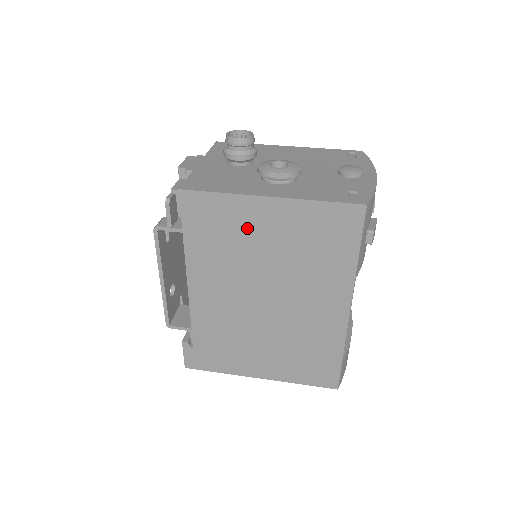
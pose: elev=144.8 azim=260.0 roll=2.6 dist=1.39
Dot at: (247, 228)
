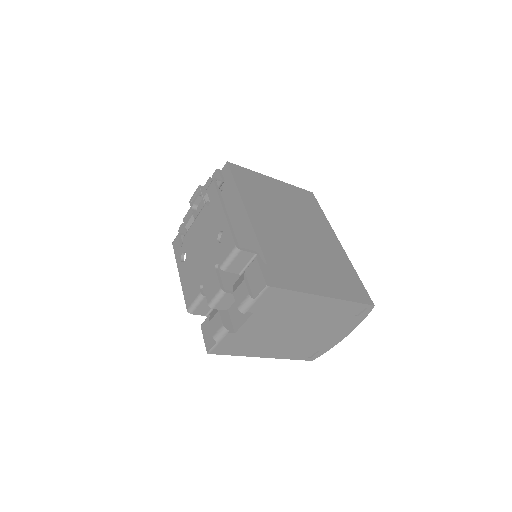
Dot at: (269, 188)
